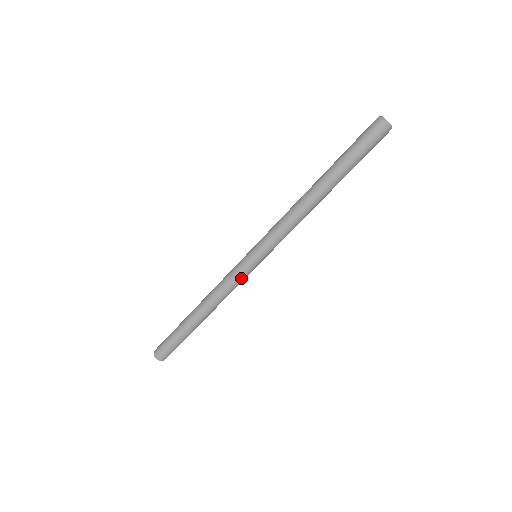
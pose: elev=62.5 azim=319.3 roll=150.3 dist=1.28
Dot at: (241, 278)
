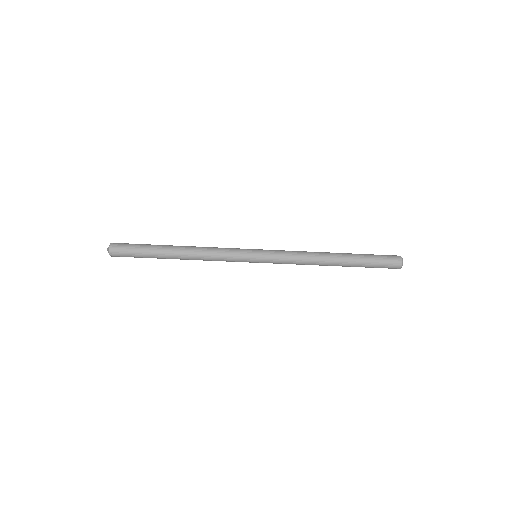
Dot at: (233, 261)
